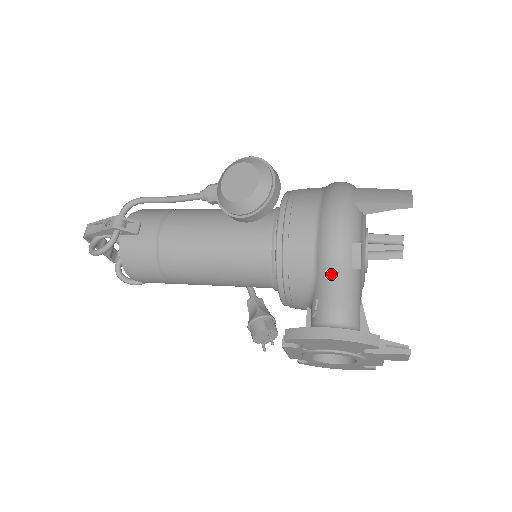
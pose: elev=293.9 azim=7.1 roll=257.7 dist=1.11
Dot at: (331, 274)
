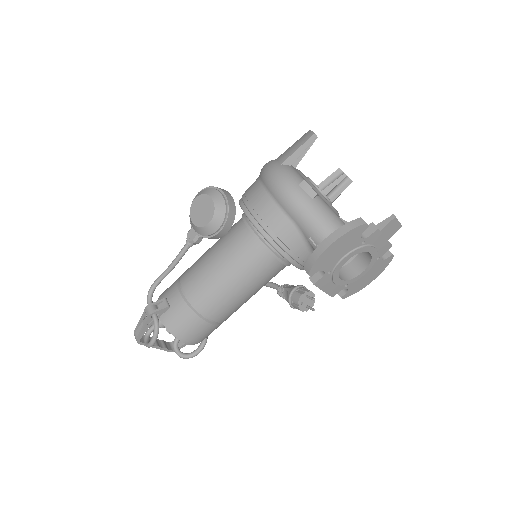
Dot at: (303, 213)
